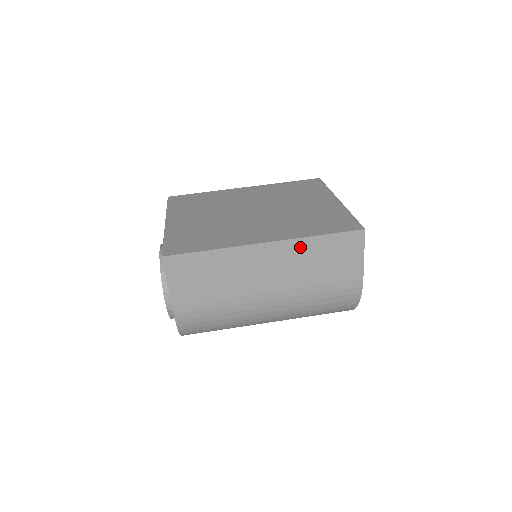
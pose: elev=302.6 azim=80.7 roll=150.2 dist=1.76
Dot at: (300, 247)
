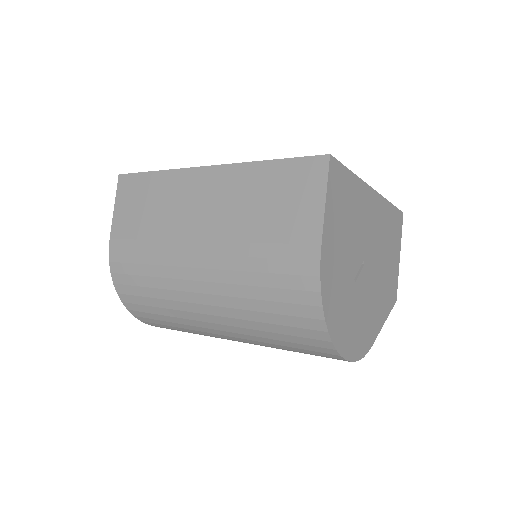
Dot at: (242, 176)
